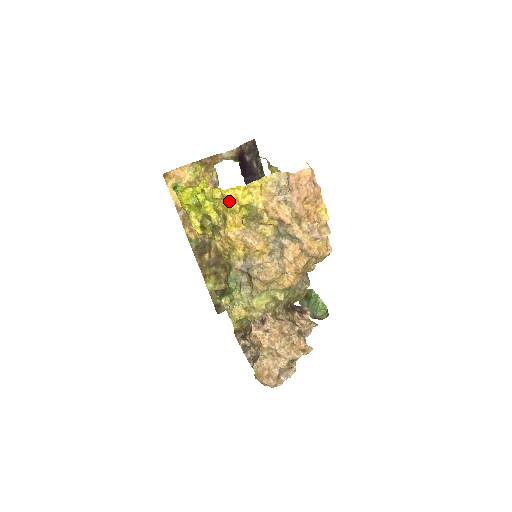
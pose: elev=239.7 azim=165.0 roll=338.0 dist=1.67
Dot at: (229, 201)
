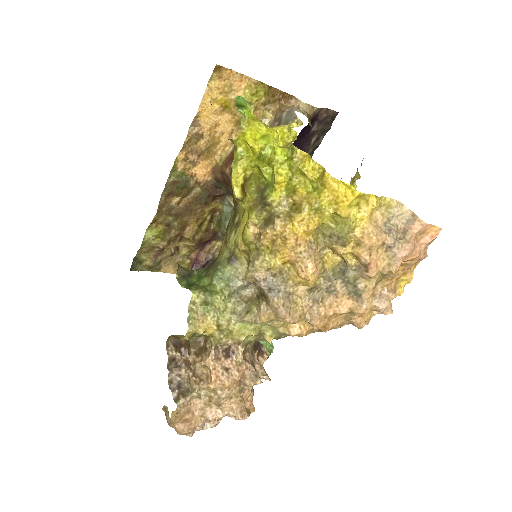
Dot at: (327, 196)
